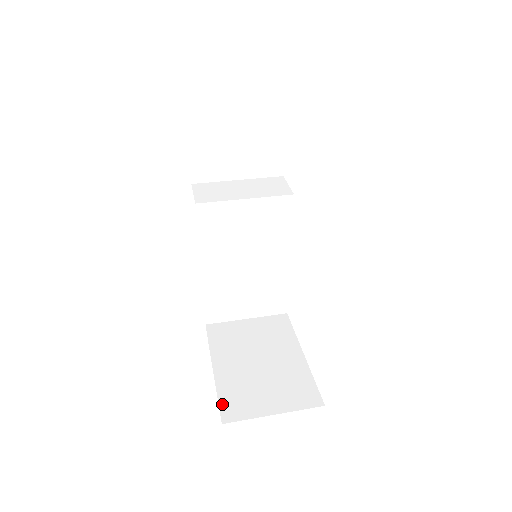
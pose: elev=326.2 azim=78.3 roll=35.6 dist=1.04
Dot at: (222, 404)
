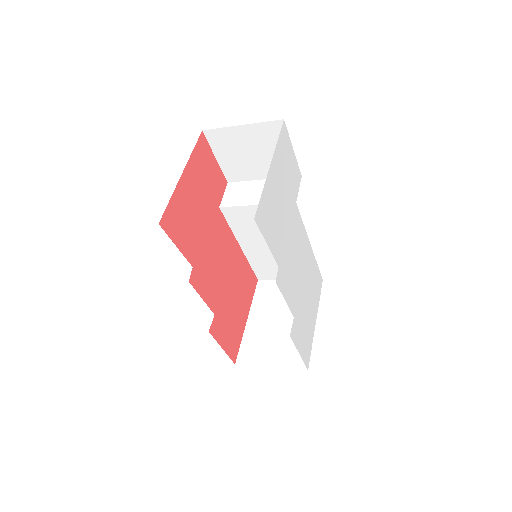
Dot at: (241, 350)
